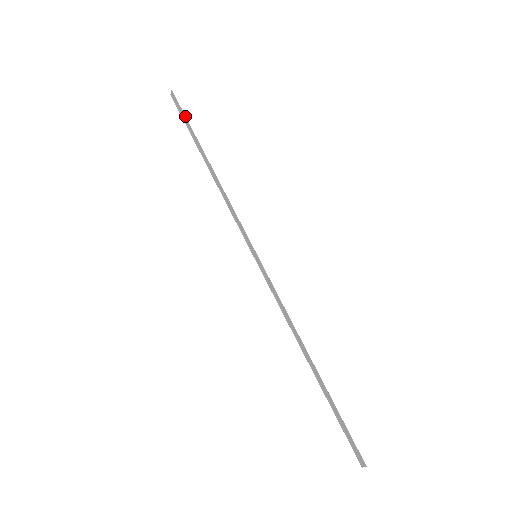
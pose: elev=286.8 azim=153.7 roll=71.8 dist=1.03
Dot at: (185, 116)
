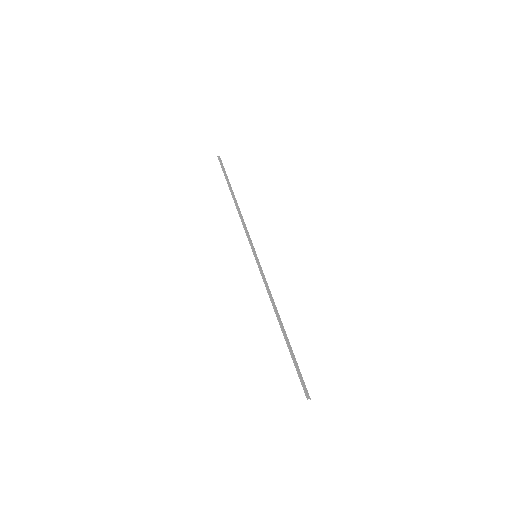
Dot at: (223, 171)
